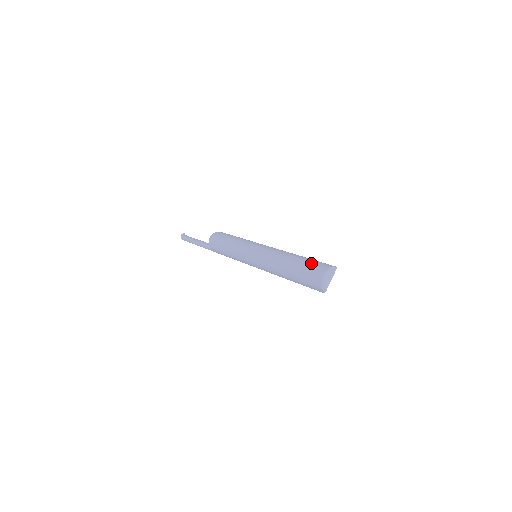
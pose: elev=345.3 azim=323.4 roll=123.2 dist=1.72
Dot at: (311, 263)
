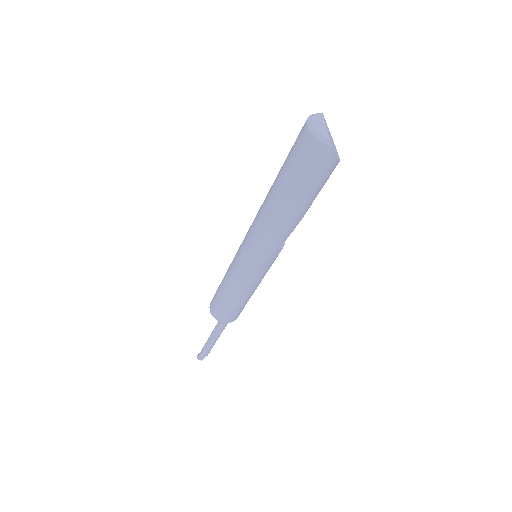
Dot at: (291, 148)
